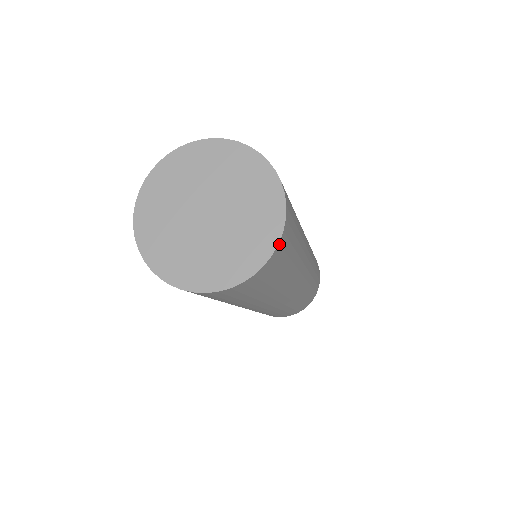
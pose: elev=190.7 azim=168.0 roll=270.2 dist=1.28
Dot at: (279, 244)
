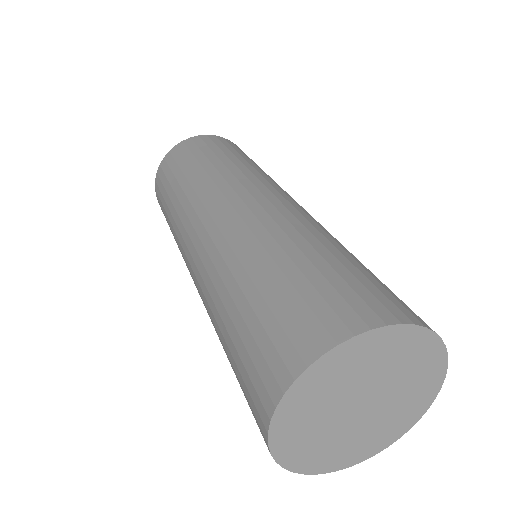
Dot at: (444, 353)
